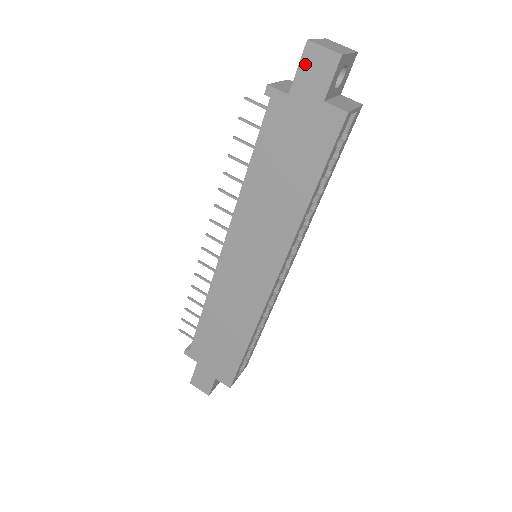
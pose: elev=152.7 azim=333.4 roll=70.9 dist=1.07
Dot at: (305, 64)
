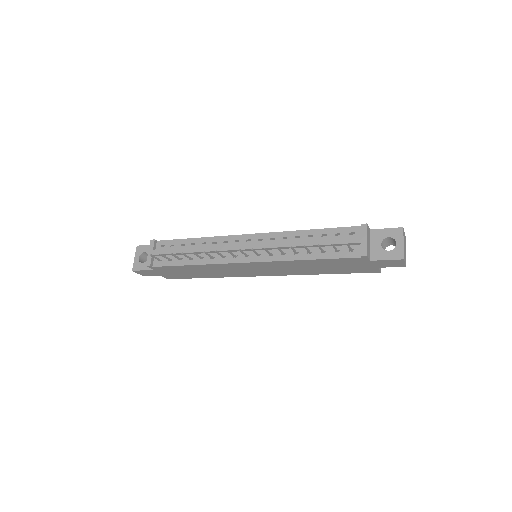
Dot at: (391, 261)
